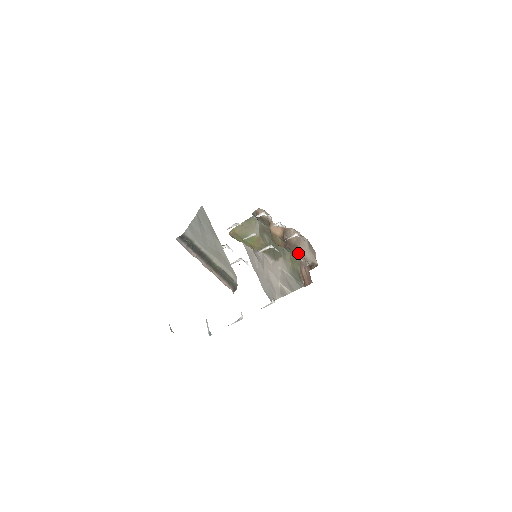
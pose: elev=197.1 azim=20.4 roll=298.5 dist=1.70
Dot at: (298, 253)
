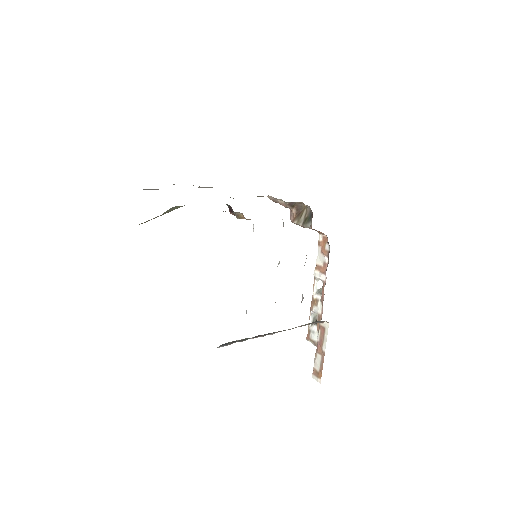
Dot at: occluded
